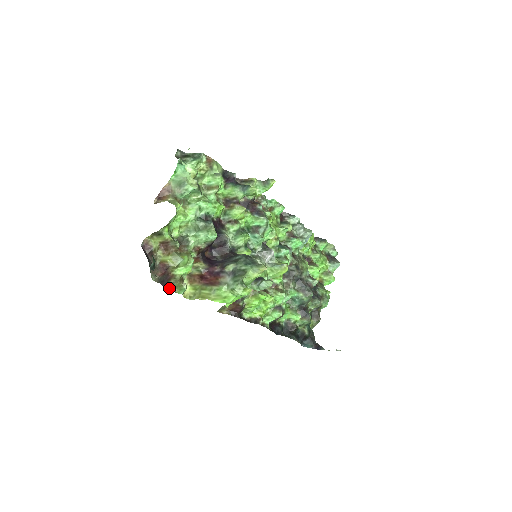
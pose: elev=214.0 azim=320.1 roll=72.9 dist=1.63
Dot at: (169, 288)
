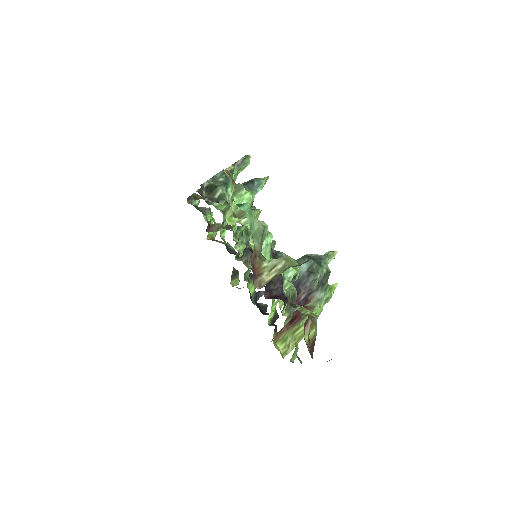
Dot at: occluded
